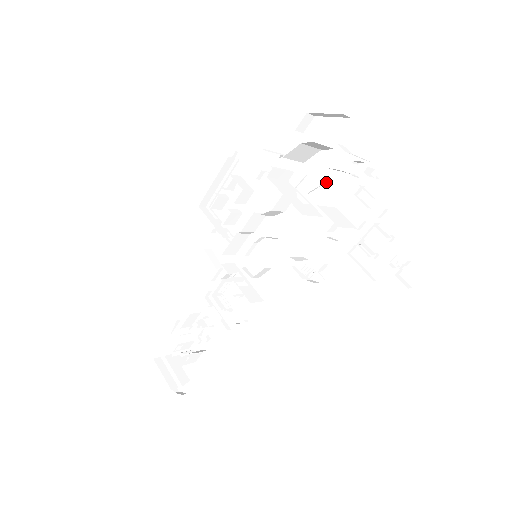
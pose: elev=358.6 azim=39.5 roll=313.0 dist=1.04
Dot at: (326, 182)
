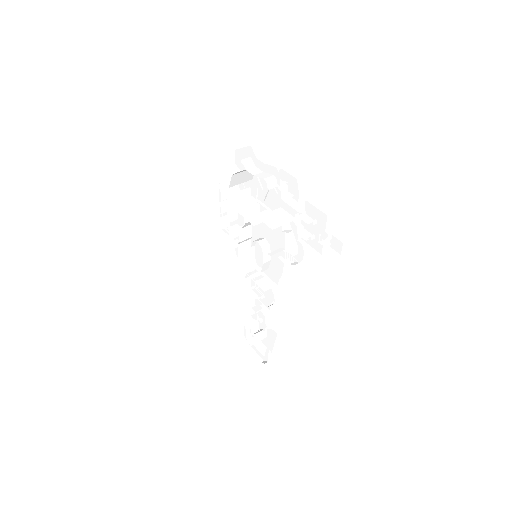
Dot at: (269, 190)
